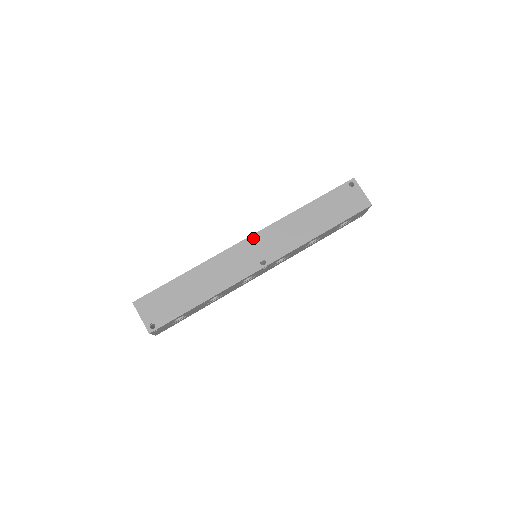
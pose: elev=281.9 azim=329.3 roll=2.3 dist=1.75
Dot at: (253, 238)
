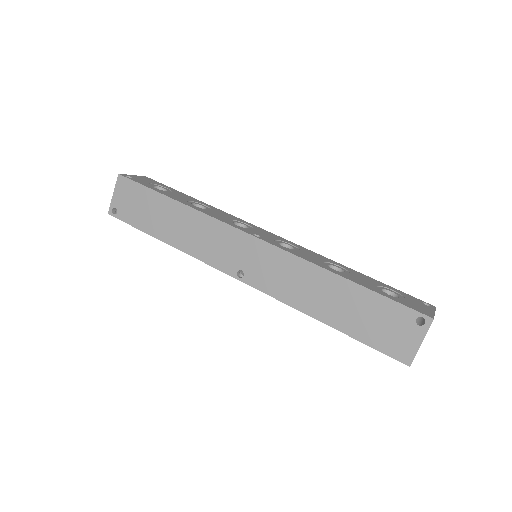
Dot at: (257, 243)
